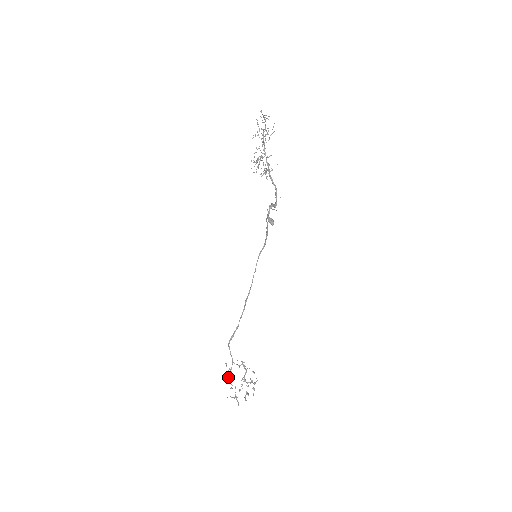
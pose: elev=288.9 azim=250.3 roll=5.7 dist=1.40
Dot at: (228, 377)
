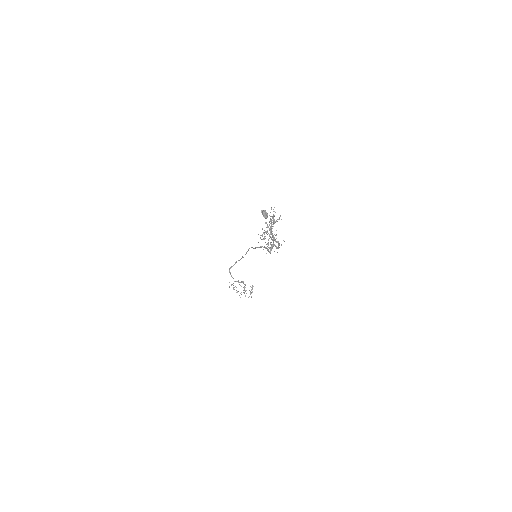
Dot at: (231, 285)
